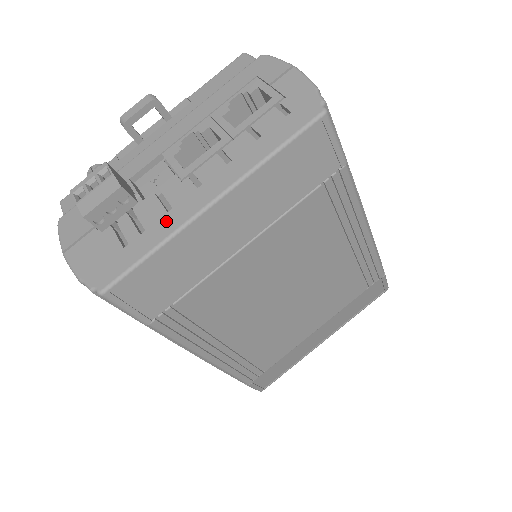
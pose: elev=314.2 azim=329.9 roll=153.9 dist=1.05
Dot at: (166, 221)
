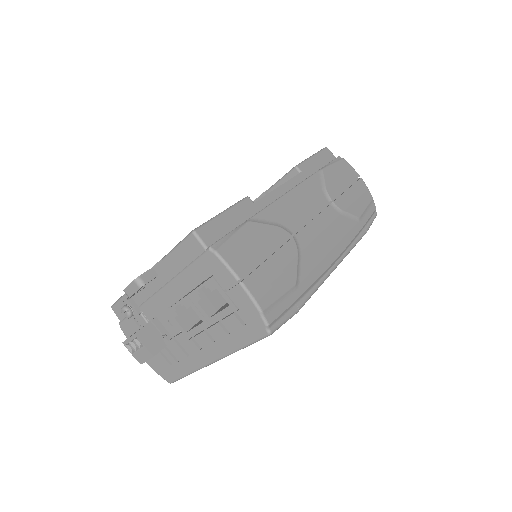
Dot at: (189, 362)
